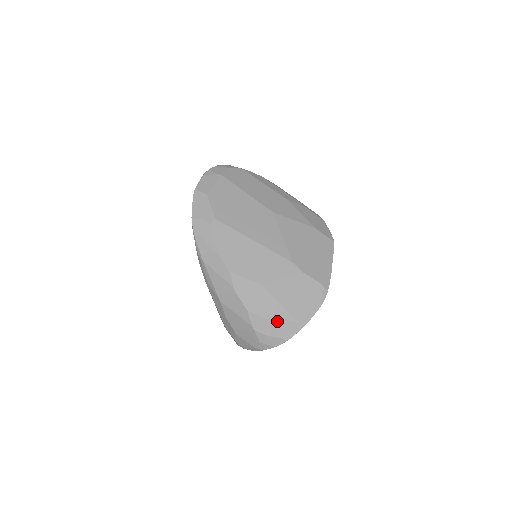
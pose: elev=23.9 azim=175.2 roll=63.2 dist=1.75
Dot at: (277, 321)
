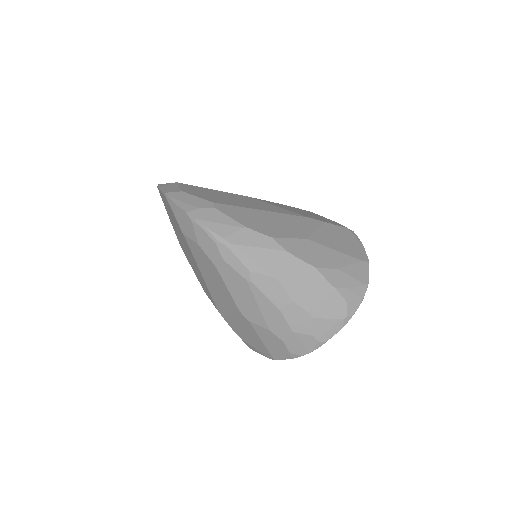
Dot at: (347, 267)
